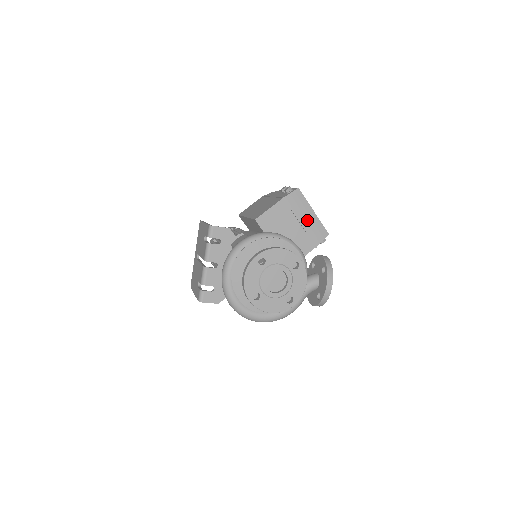
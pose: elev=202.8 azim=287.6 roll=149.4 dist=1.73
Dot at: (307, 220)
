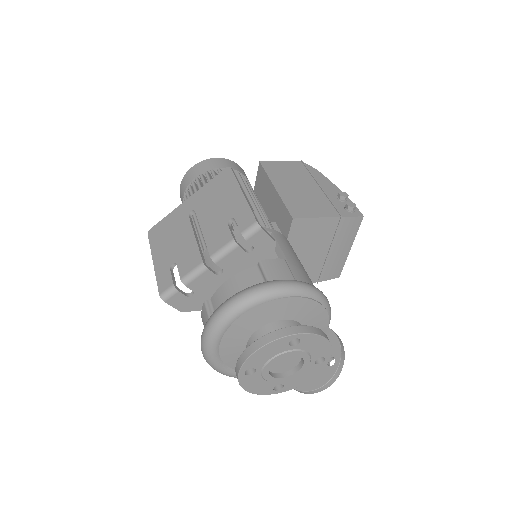
Dot at: (337, 253)
